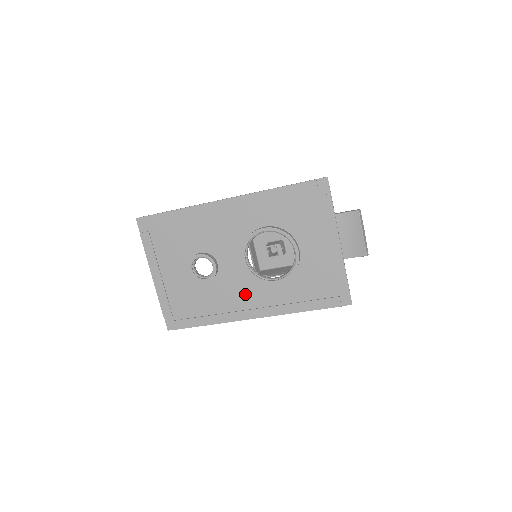
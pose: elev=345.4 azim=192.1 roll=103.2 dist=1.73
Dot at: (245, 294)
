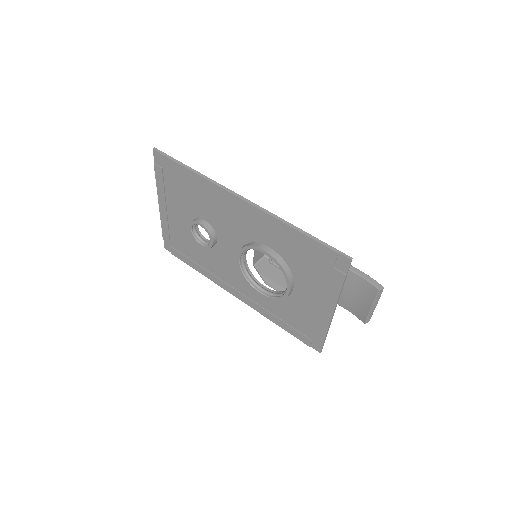
Dot at: (233, 276)
